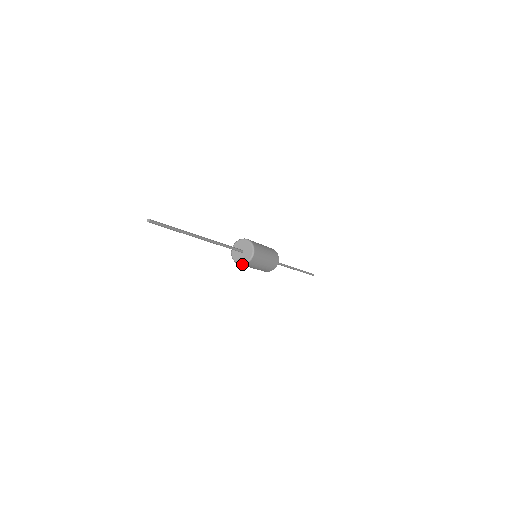
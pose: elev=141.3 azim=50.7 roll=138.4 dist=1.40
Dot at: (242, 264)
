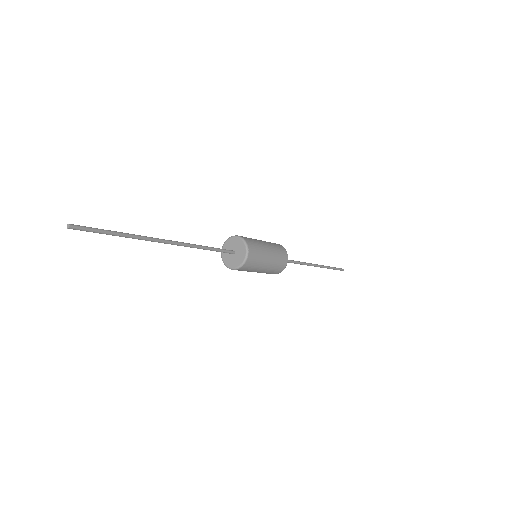
Dot at: (225, 265)
